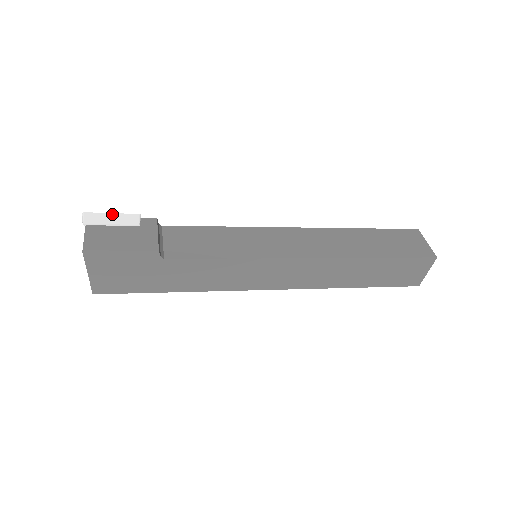
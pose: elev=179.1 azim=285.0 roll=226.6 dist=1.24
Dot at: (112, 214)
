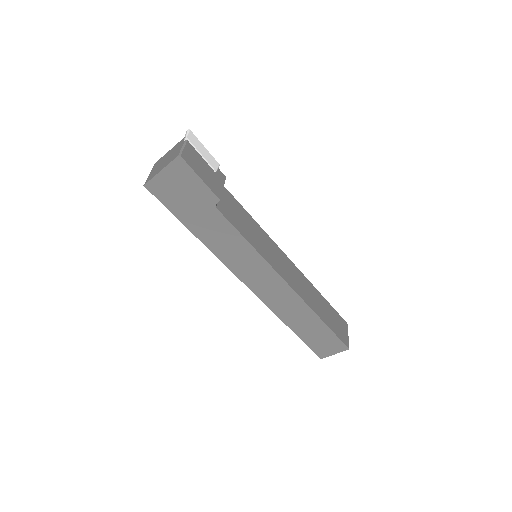
Dot at: (205, 148)
